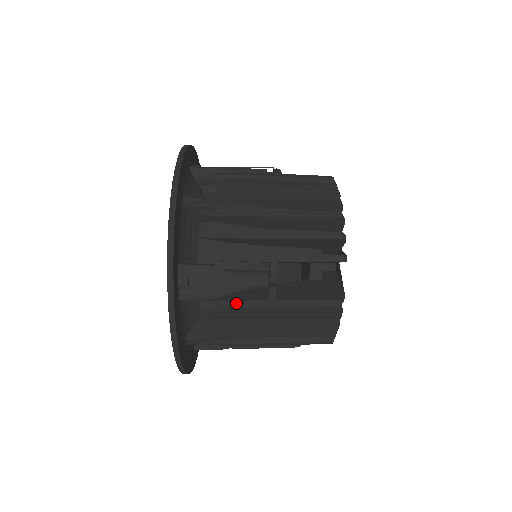
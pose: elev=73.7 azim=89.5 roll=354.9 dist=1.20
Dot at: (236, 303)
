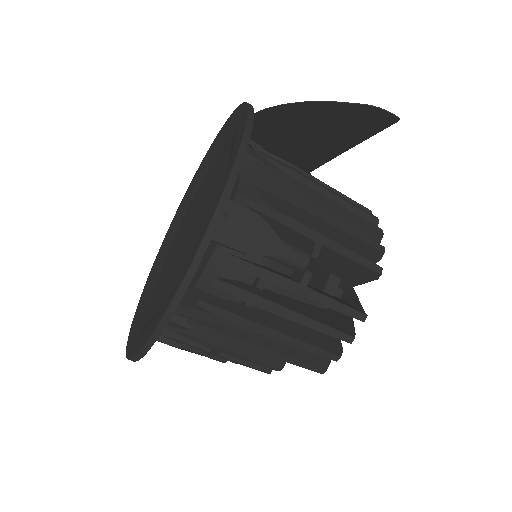
Dot at: (264, 272)
